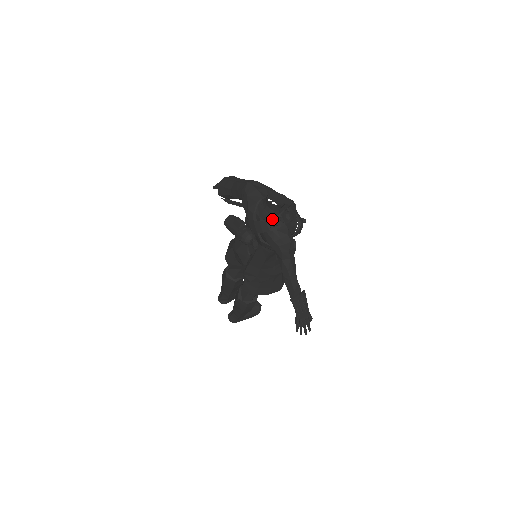
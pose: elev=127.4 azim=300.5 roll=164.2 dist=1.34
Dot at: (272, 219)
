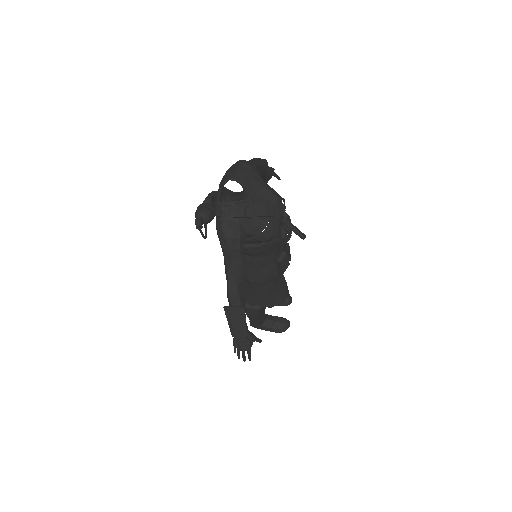
Dot at: (222, 203)
